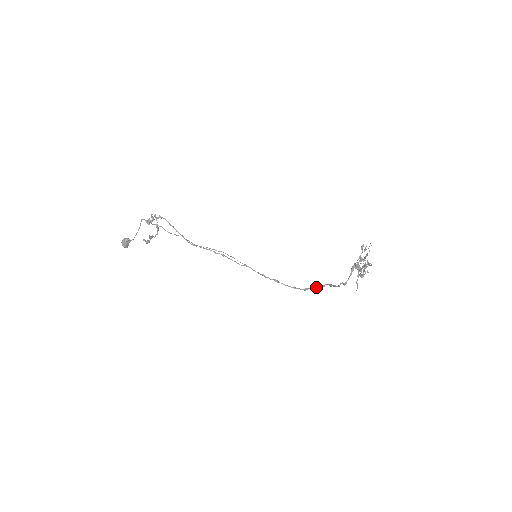
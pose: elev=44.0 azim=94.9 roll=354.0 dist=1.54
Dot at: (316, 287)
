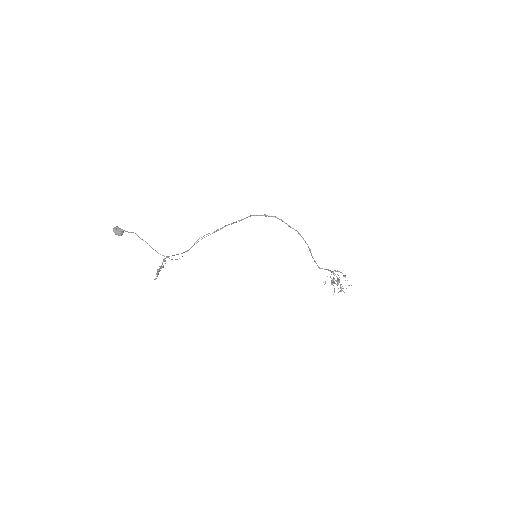
Dot at: occluded
